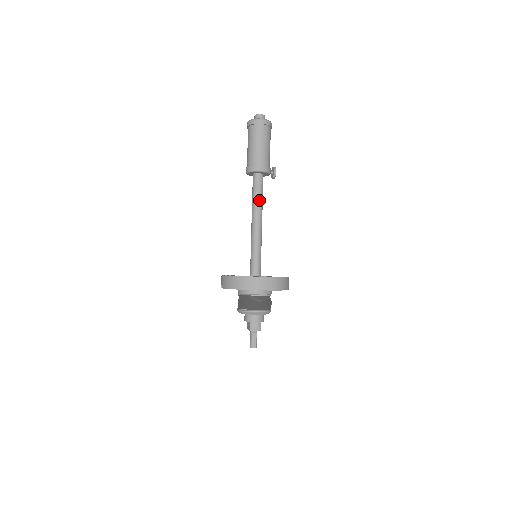
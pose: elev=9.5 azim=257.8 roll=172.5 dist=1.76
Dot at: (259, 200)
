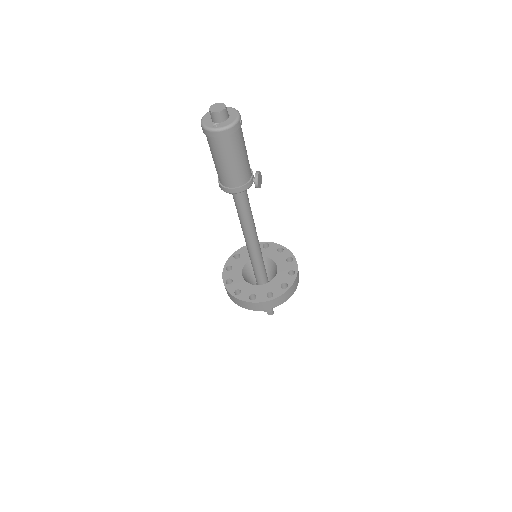
Dot at: (243, 214)
